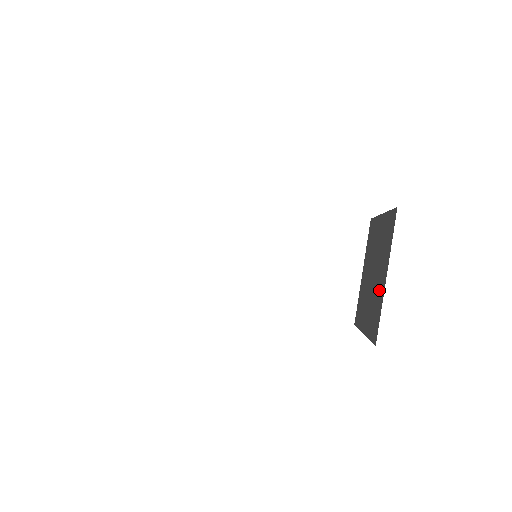
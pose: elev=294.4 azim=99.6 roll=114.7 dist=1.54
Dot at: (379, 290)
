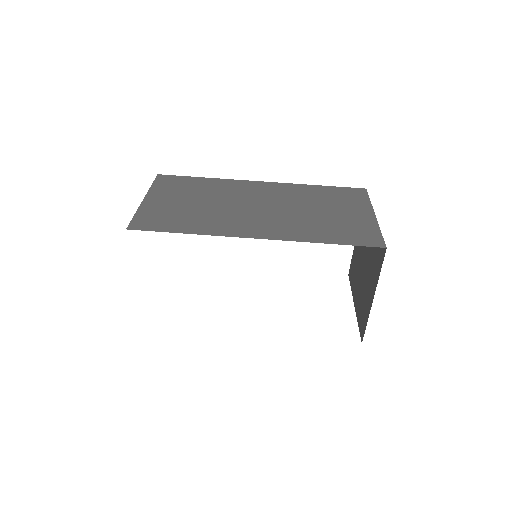
Dot at: (367, 297)
